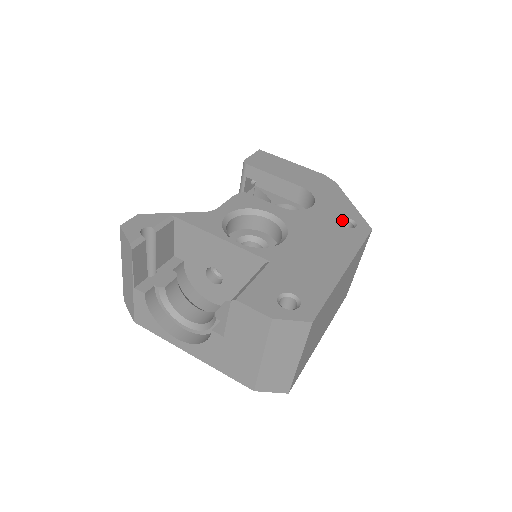
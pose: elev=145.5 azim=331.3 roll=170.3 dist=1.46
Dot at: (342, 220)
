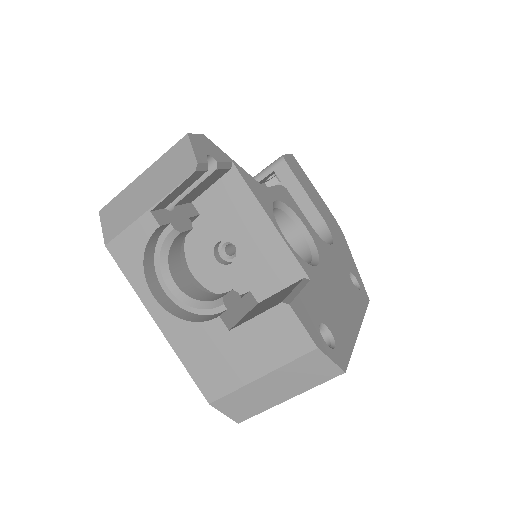
Dot at: (350, 275)
